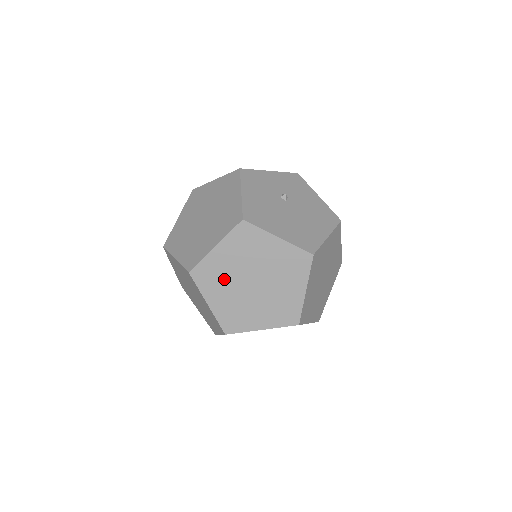
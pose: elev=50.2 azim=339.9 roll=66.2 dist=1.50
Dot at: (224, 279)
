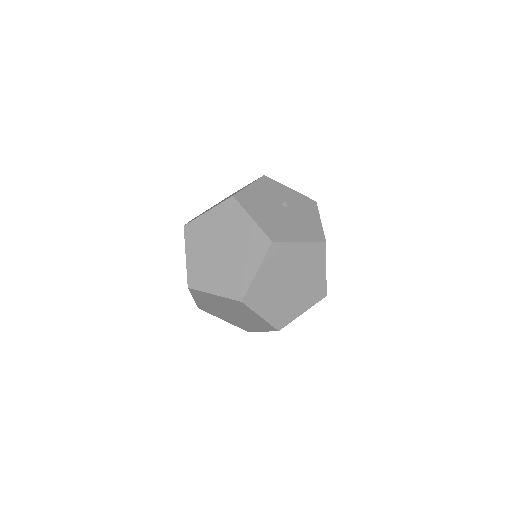
Dot at: (204, 240)
